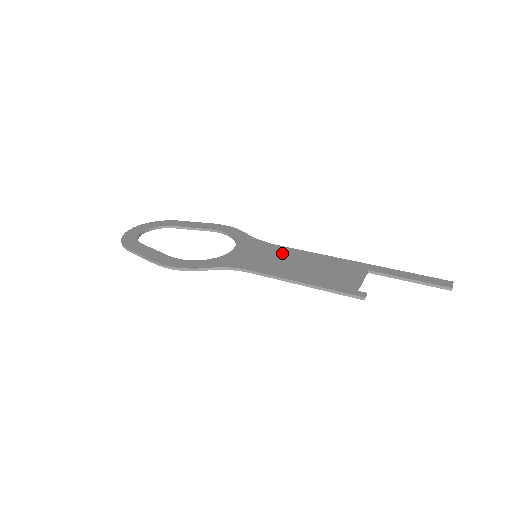
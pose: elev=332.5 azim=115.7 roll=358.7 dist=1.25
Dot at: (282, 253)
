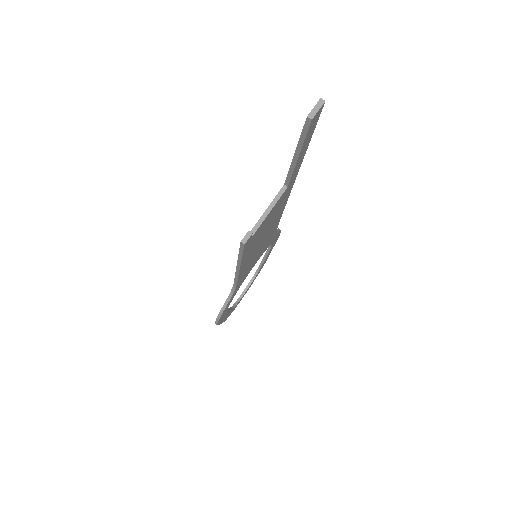
Dot at: occluded
